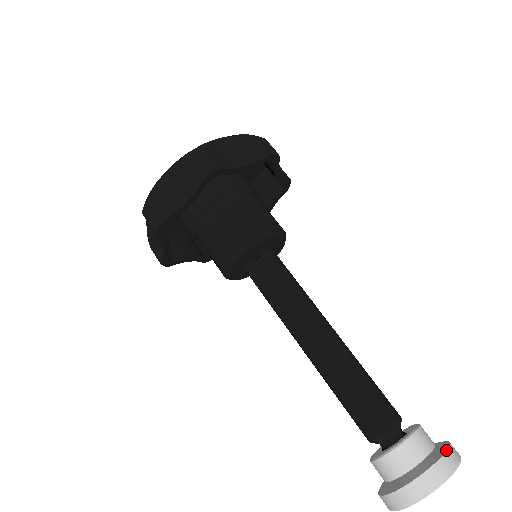
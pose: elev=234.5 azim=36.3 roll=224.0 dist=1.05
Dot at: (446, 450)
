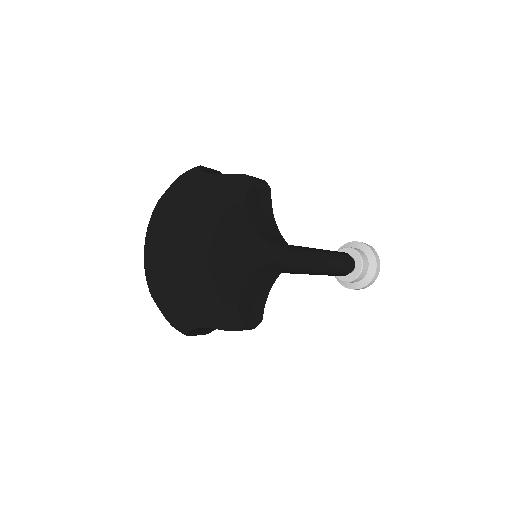
Dot at: (376, 270)
